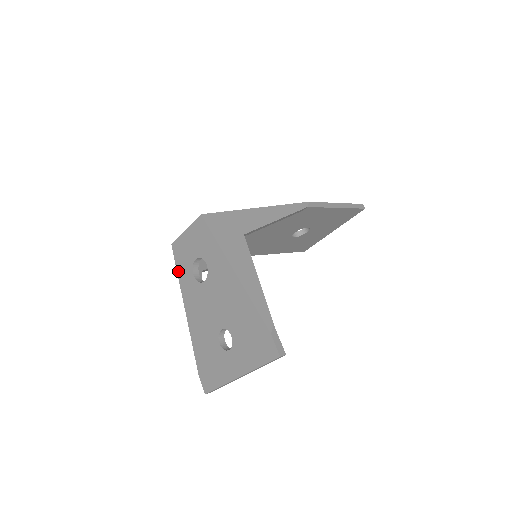
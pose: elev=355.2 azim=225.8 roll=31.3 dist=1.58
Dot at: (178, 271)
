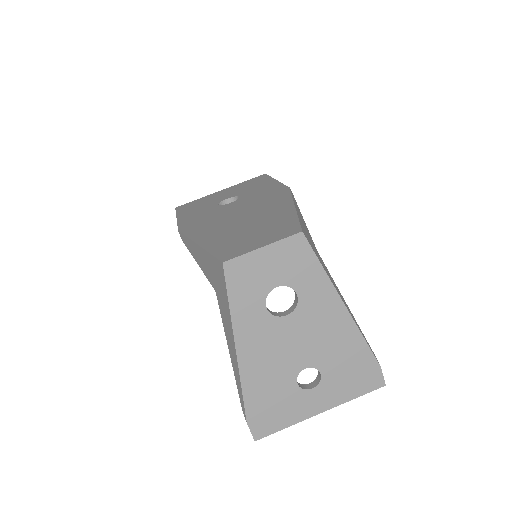
Dot at: (232, 300)
